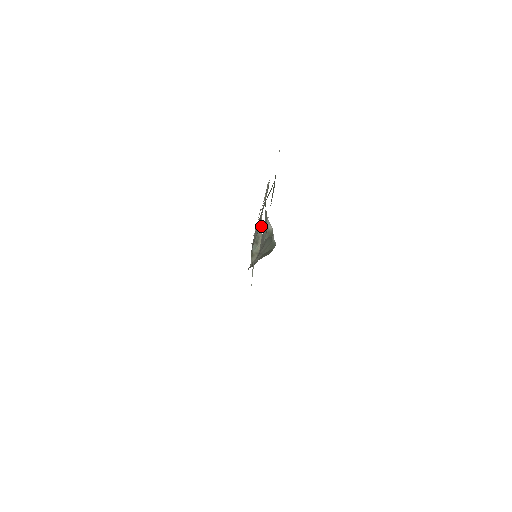
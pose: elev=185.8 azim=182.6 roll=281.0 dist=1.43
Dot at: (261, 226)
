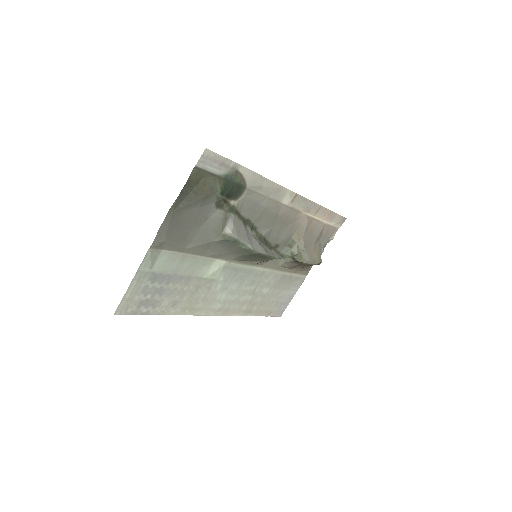
Dot at: (301, 232)
